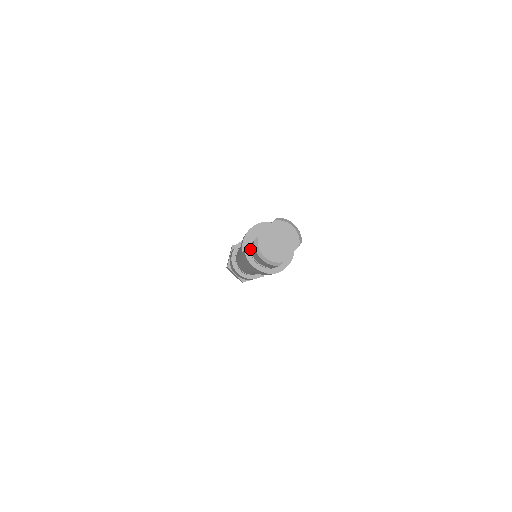
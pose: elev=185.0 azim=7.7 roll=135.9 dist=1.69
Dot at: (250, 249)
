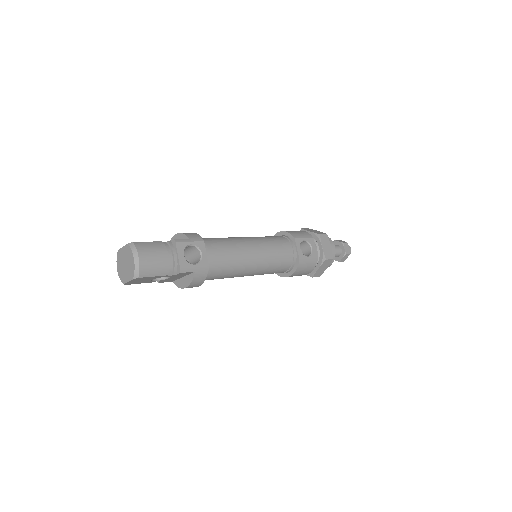
Dot at: occluded
